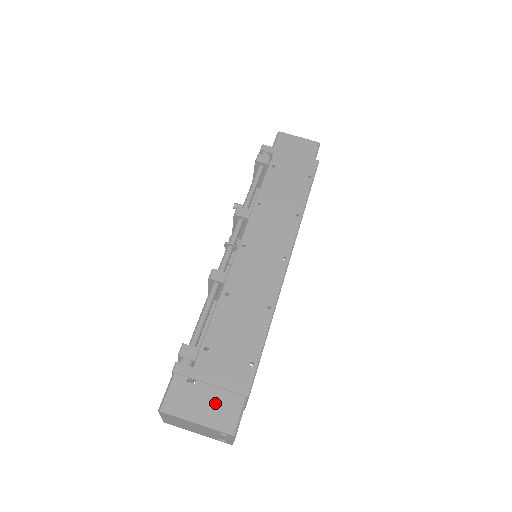
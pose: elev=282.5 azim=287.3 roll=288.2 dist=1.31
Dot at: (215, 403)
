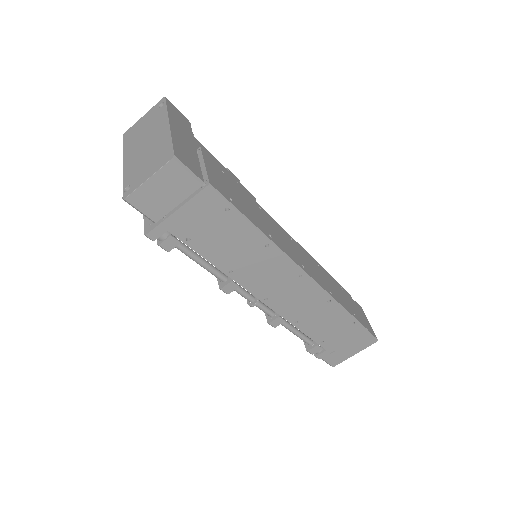
Dot at: (354, 345)
